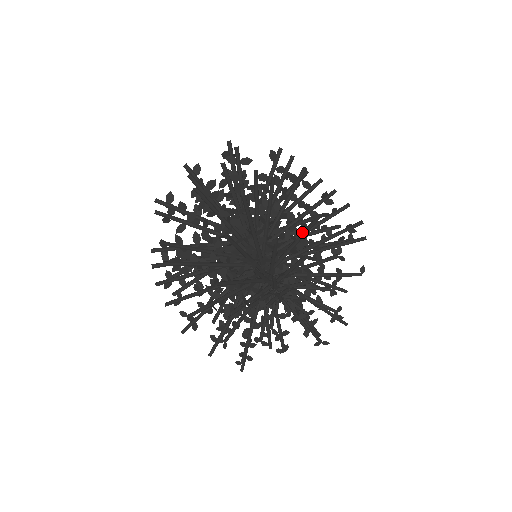
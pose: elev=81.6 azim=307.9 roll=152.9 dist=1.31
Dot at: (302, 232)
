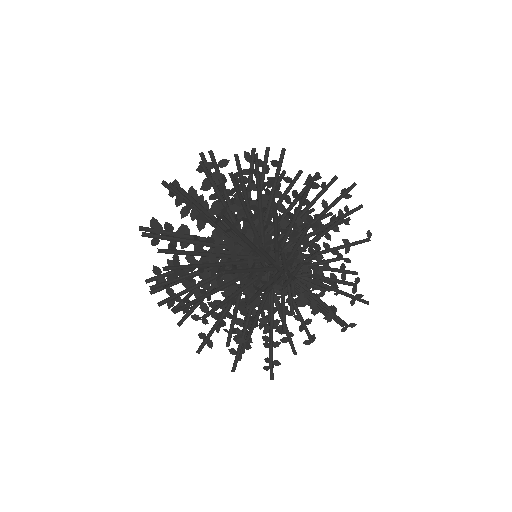
Dot at: occluded
